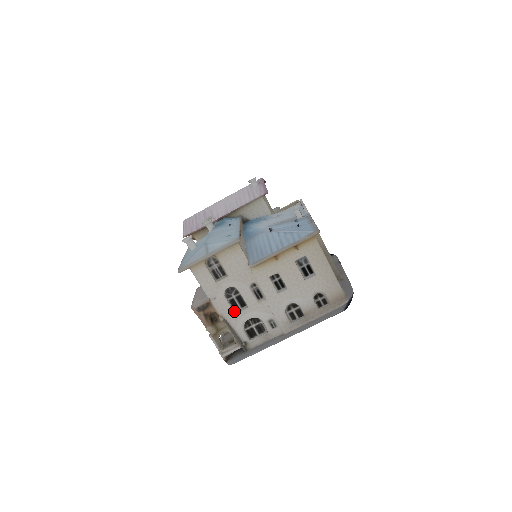
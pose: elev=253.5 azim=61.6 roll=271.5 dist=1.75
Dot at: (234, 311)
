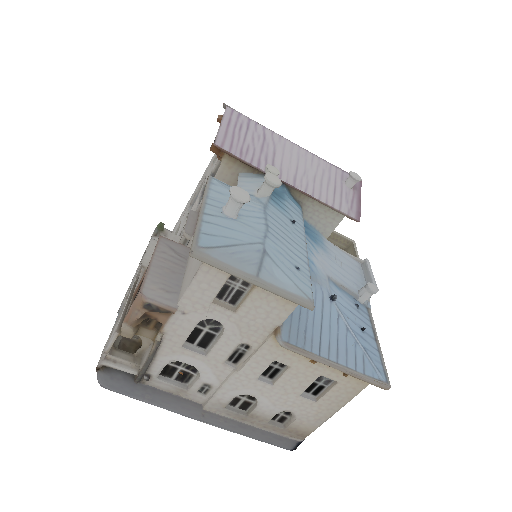
Dot at: (184, 341)
